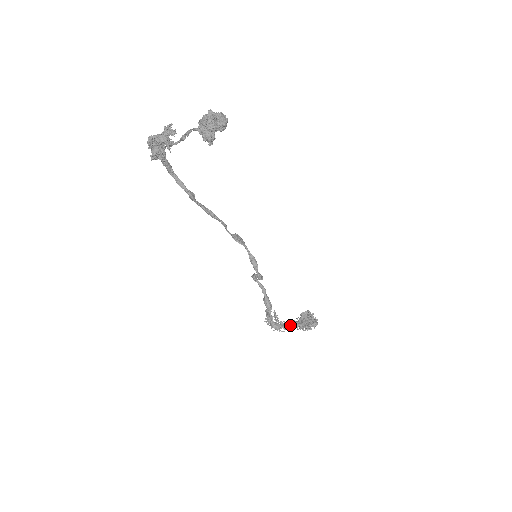
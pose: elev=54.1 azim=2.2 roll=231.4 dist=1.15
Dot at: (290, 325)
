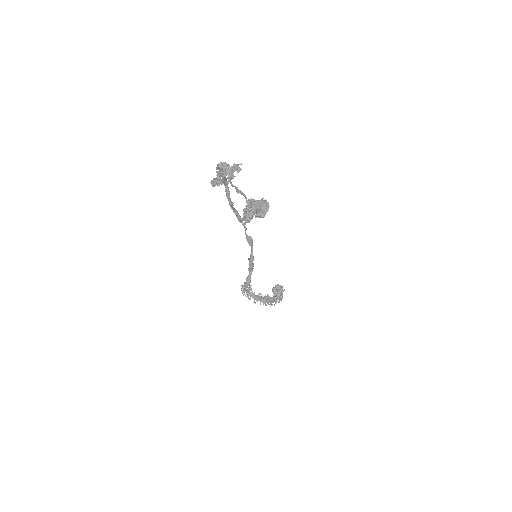
Dot at: (257, 298)
